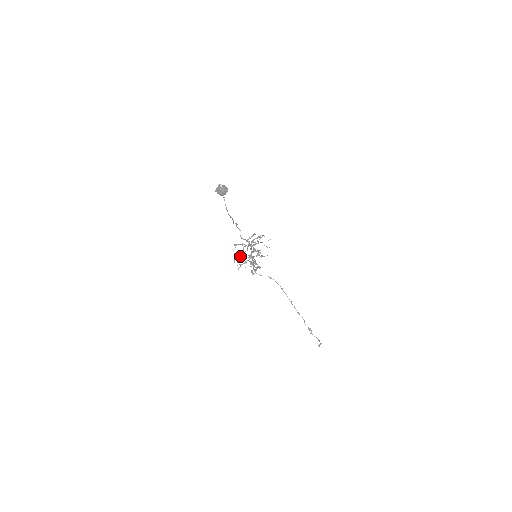
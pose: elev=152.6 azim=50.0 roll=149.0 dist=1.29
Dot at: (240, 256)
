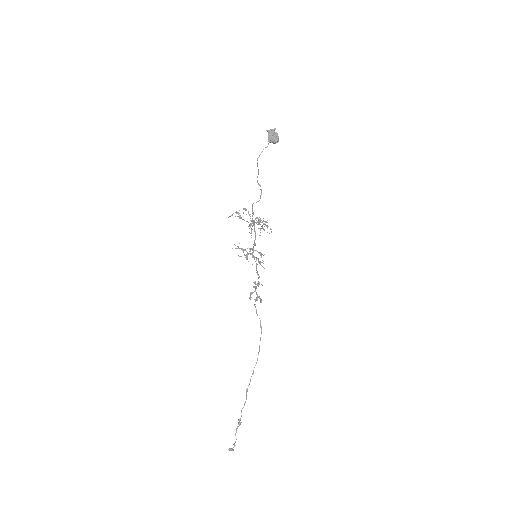
Dot at: occluded
